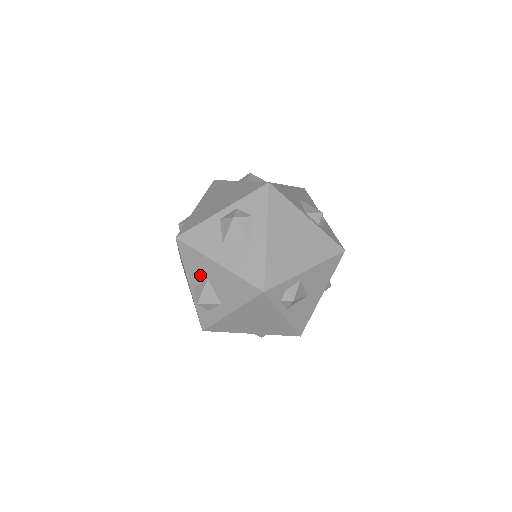
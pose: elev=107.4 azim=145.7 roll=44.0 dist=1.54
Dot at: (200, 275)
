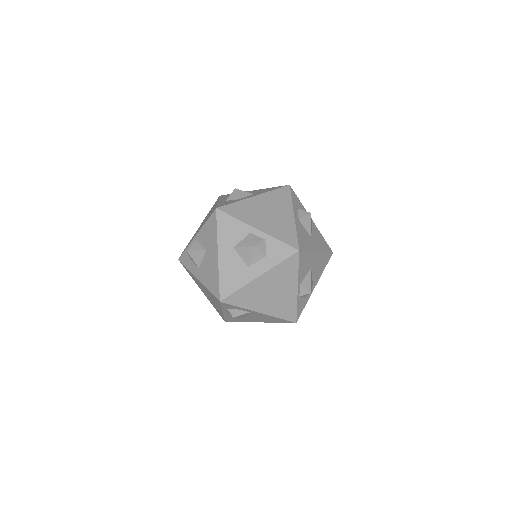
Dot at: (205, 242)
